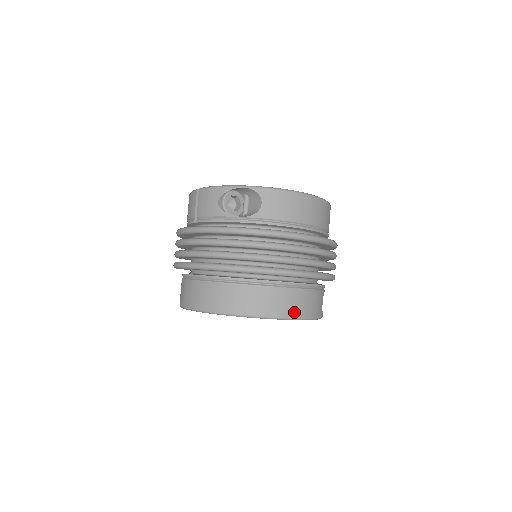
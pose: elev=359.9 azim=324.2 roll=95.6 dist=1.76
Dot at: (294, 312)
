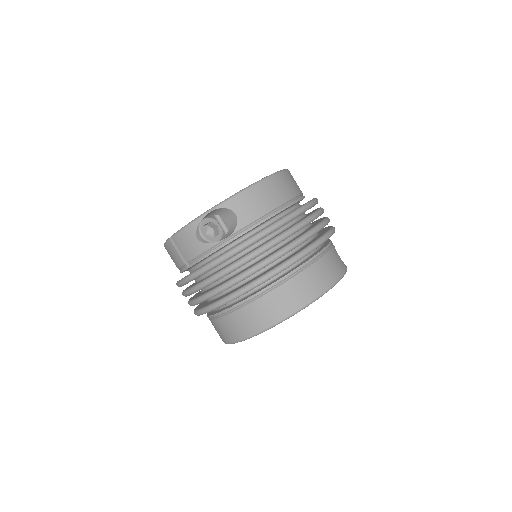
Dot at: (325, 284)
